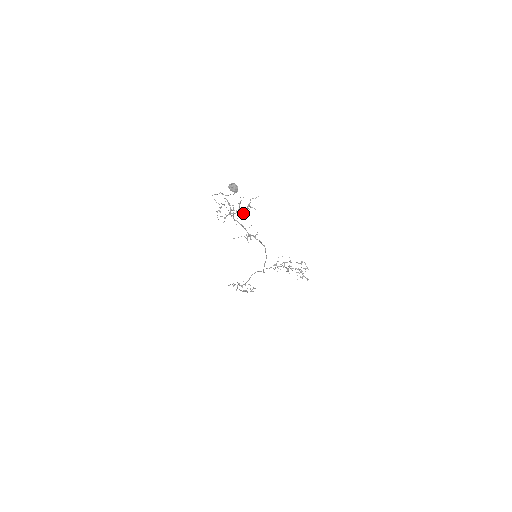
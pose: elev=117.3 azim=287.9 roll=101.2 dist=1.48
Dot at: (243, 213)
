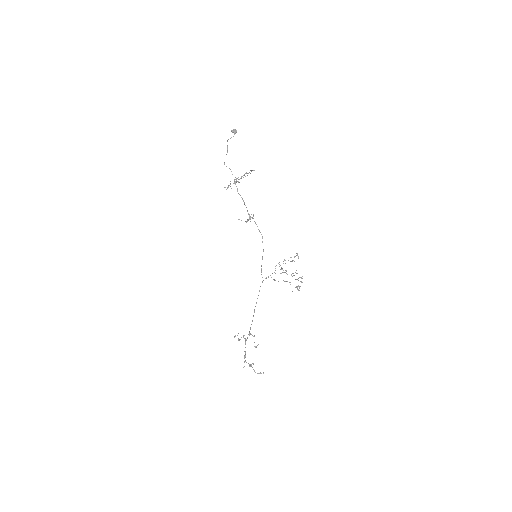
Dot at: occluded
